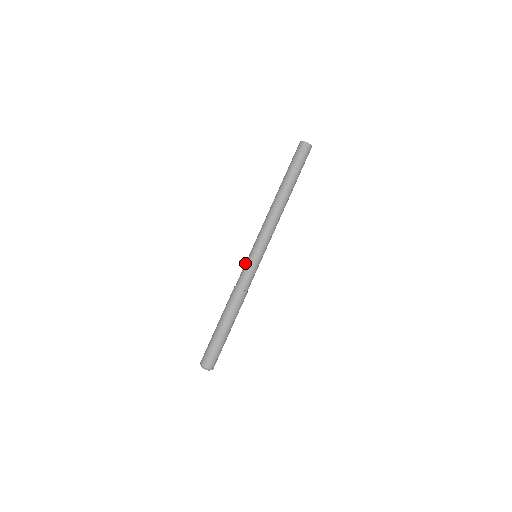
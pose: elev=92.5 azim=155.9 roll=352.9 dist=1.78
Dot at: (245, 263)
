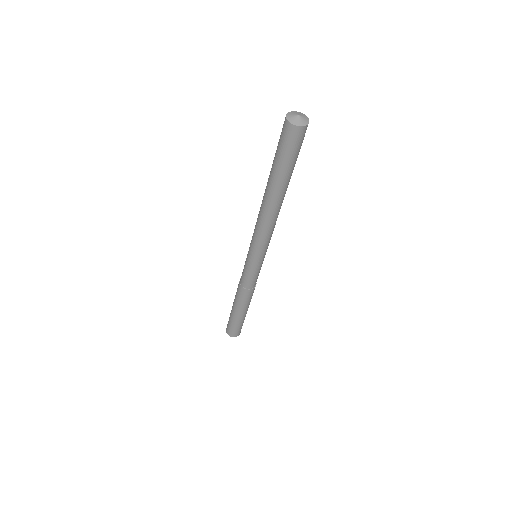
Dot at: (248, 270)
